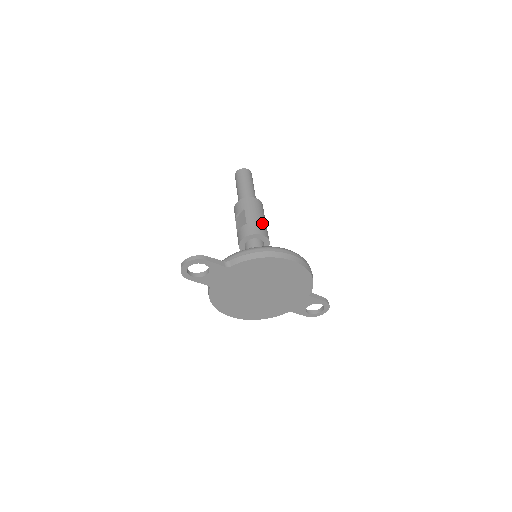
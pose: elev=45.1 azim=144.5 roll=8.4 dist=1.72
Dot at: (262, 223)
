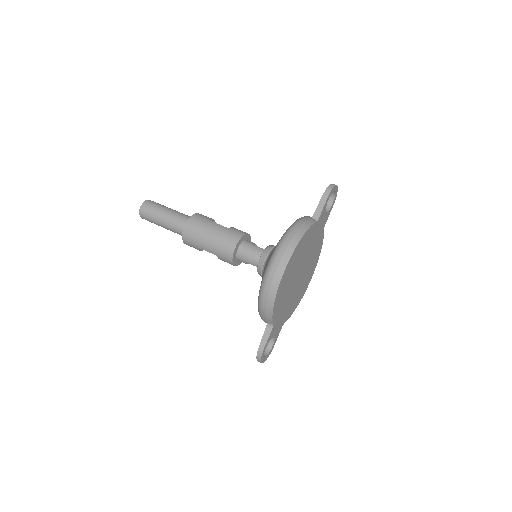
Dot at: (218, 239)
